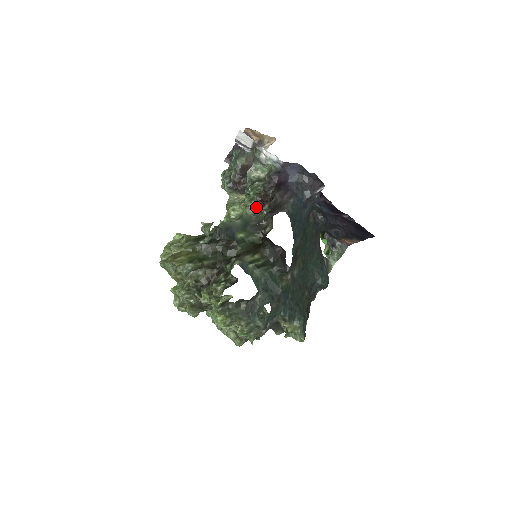
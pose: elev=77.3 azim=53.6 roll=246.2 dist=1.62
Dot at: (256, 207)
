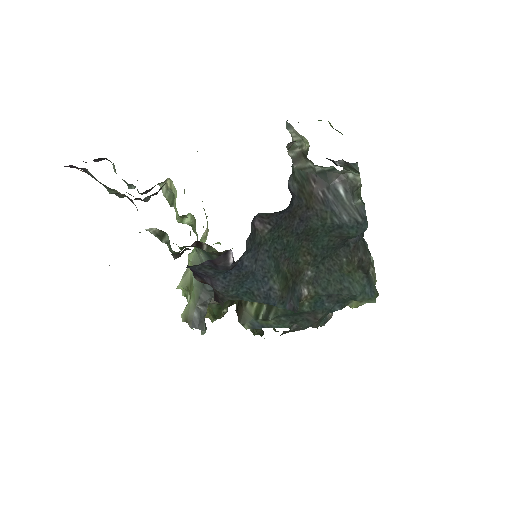
Dot at: (196, 245)
